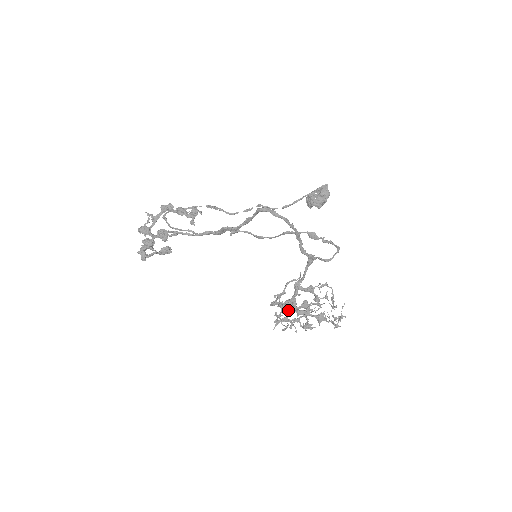
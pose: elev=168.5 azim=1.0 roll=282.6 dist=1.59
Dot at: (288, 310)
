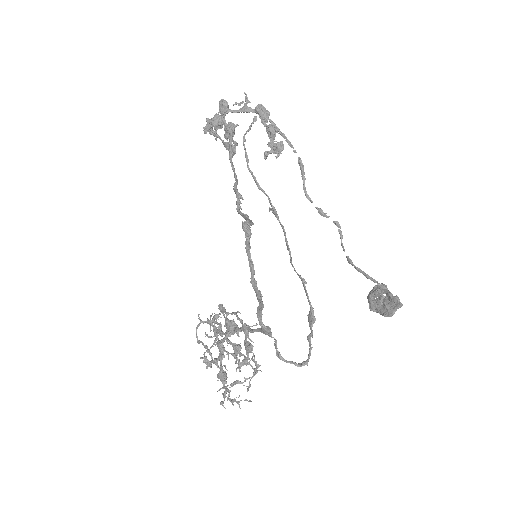
Dot at: occluded
